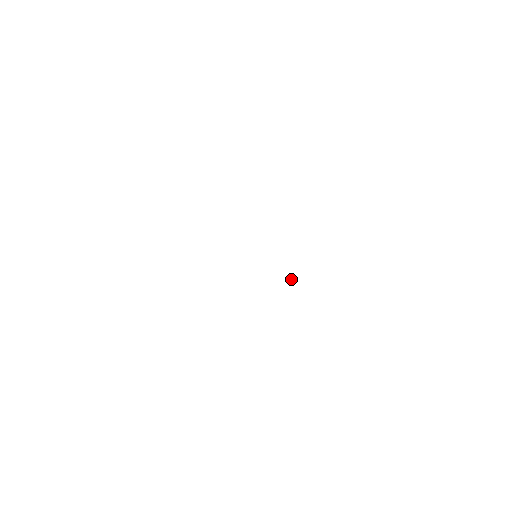
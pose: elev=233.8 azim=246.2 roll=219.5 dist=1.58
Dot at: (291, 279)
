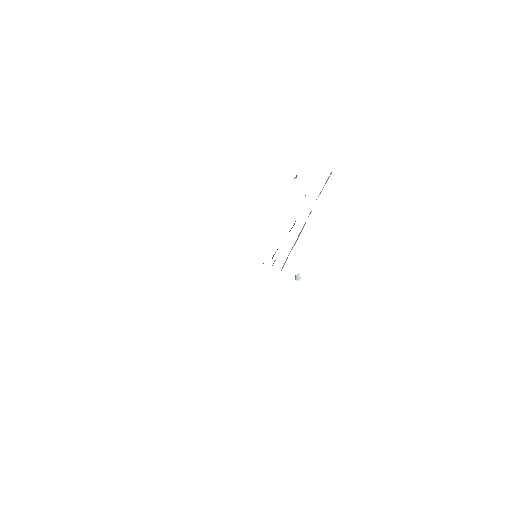
Dot at: (295, 276)
